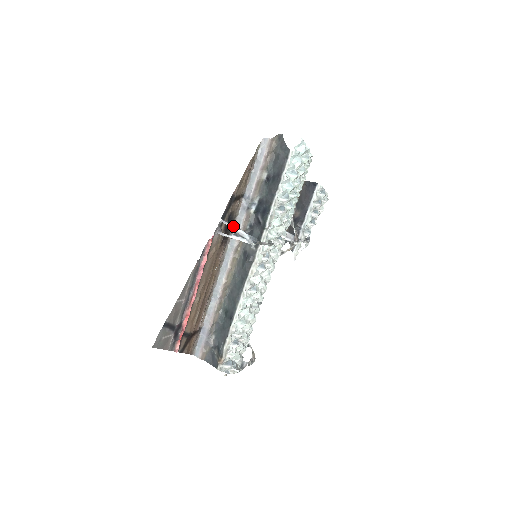
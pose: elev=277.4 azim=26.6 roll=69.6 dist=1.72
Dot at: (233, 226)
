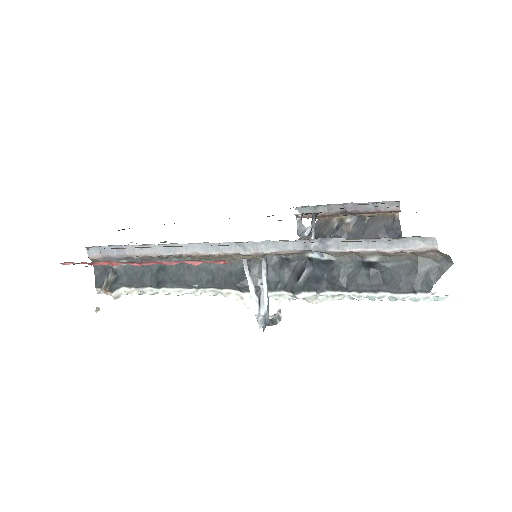
Dot at: (266, 282)
